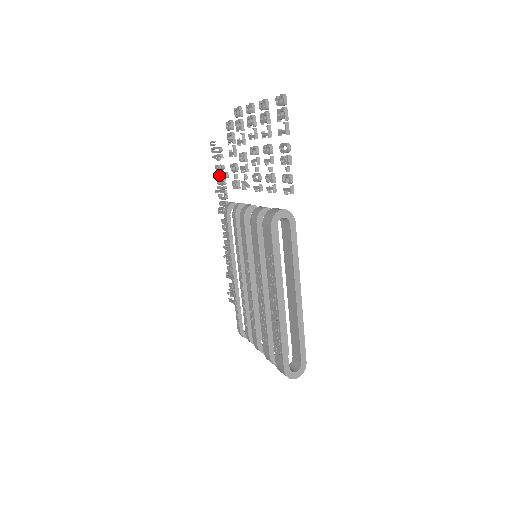
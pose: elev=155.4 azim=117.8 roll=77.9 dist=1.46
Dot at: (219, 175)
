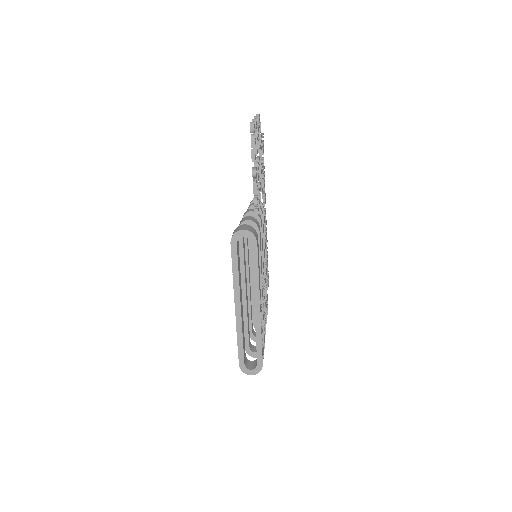
Dot at: (264, 167)
